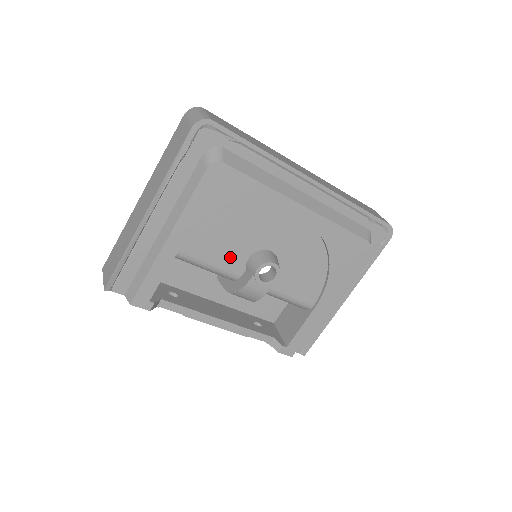
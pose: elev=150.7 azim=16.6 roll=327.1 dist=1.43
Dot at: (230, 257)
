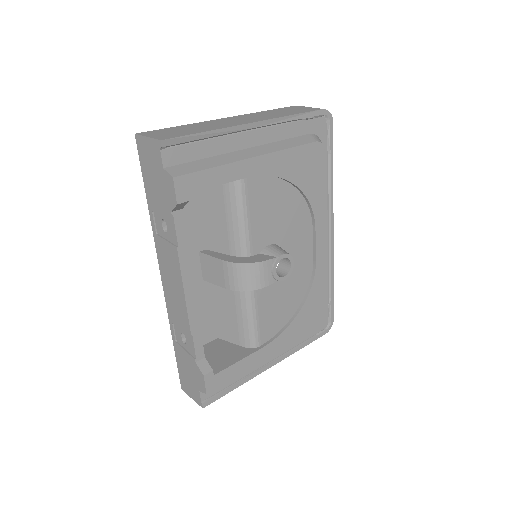
Dot at: (262, 228)
